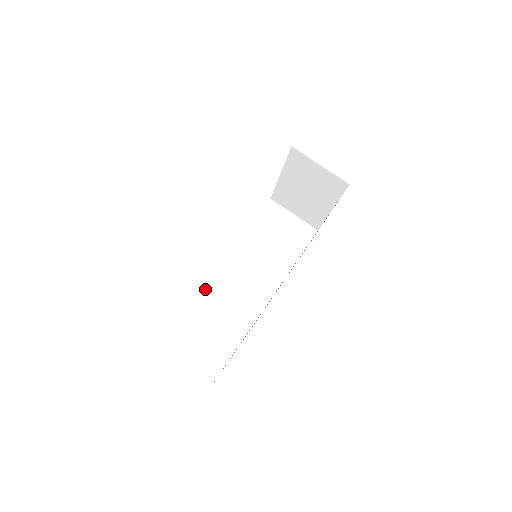
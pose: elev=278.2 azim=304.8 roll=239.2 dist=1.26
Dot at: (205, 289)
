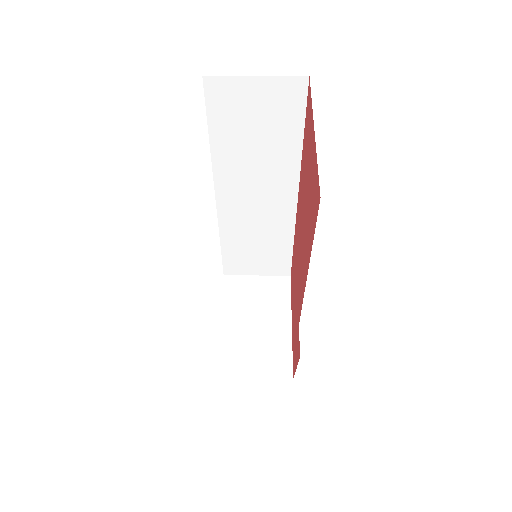
Dot at: occluded
